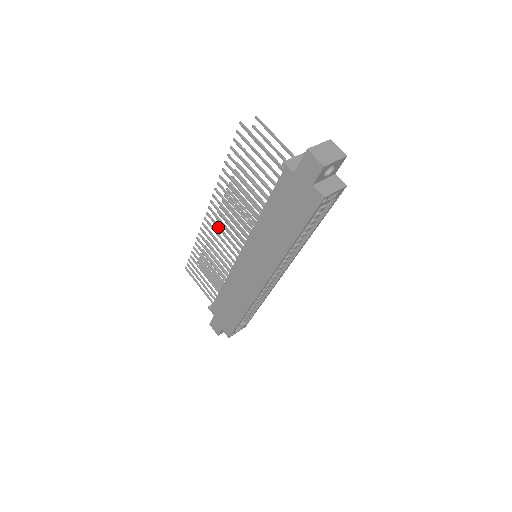
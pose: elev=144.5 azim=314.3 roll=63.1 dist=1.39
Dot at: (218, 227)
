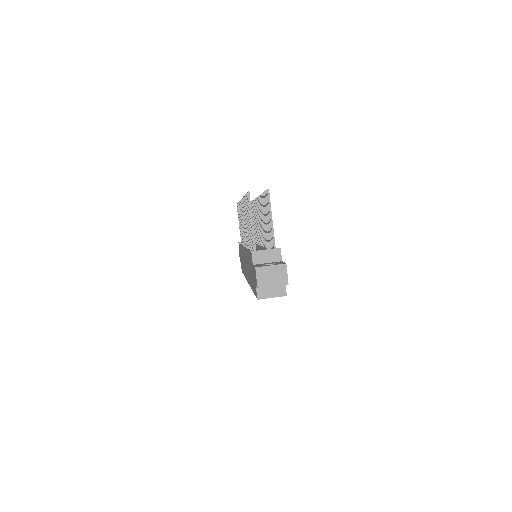
Dot at: occluded
